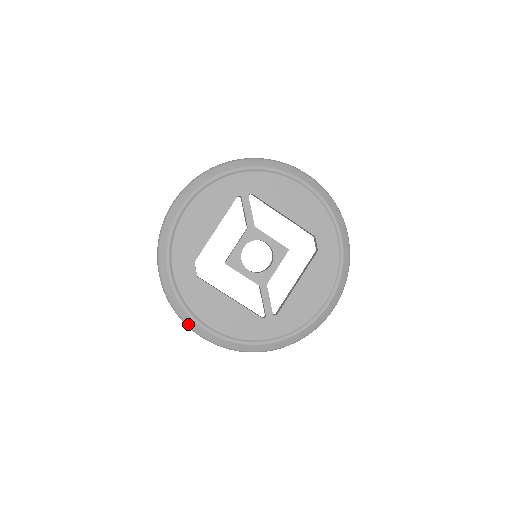
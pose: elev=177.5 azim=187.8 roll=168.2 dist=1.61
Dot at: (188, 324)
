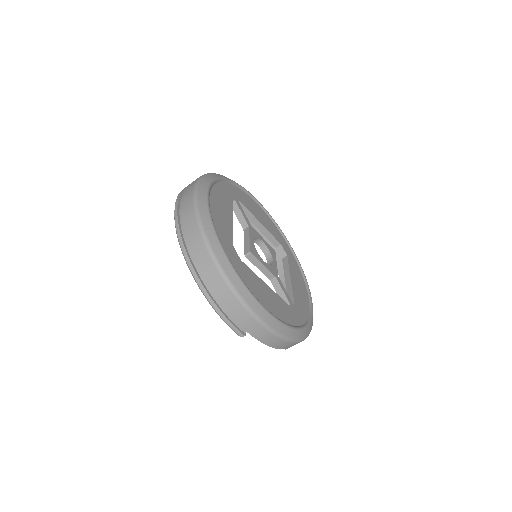
Dot at: (252, 308)
